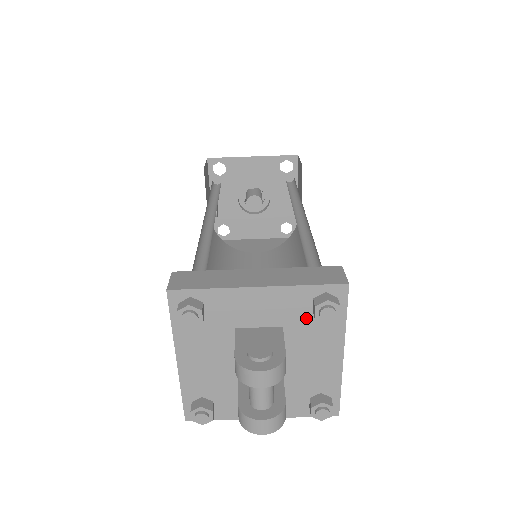
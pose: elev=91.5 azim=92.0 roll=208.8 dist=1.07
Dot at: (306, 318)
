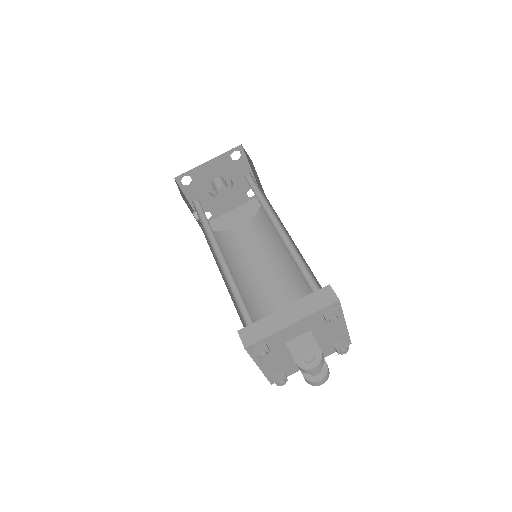
Dot at: (321, 322)
